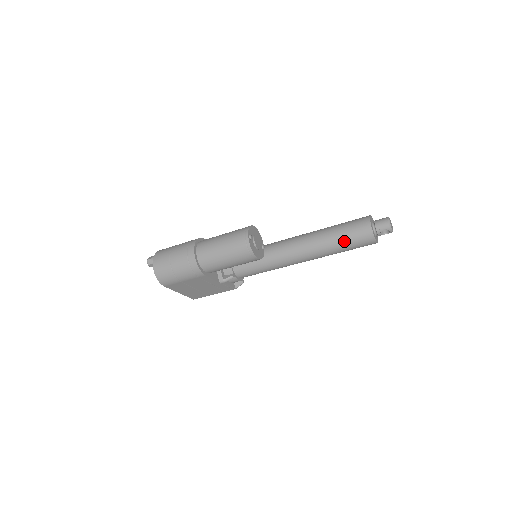
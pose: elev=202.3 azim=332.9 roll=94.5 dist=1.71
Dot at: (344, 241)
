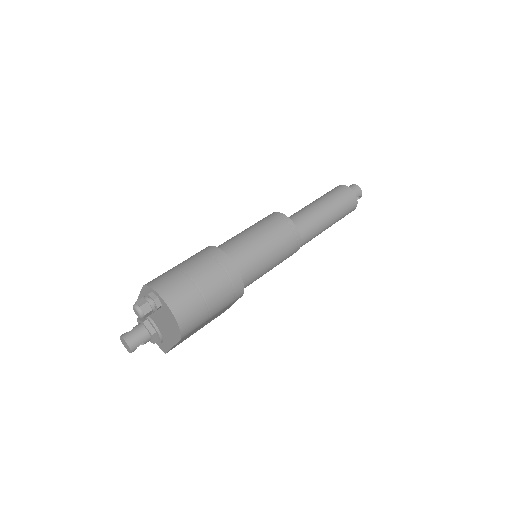
Dot at: (338, 214)
